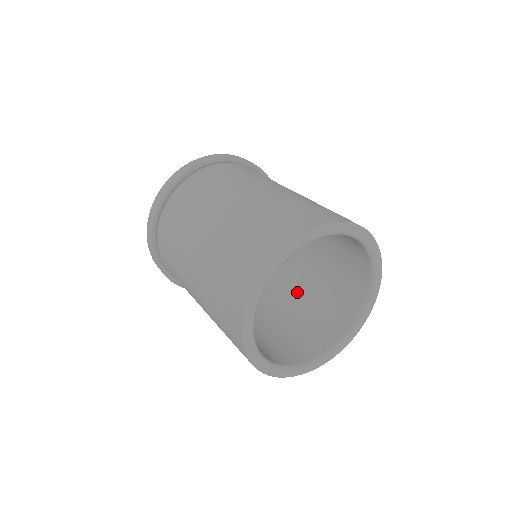
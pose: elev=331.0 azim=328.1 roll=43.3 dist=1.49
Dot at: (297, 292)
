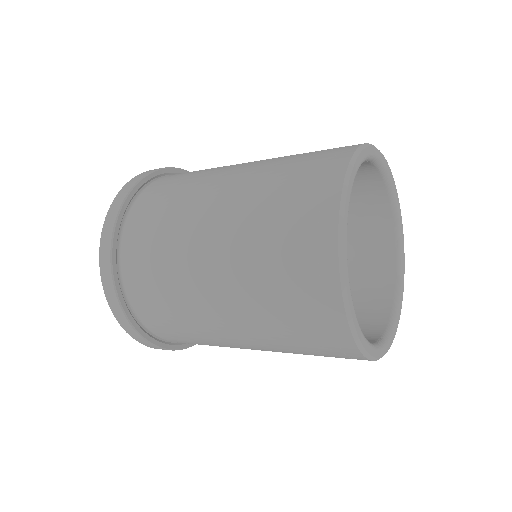
Dot at: occluded
